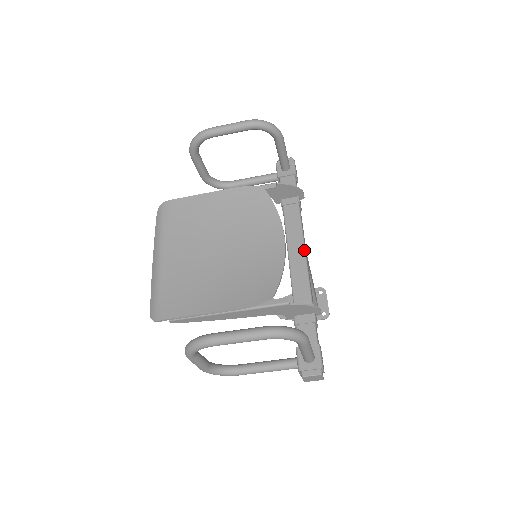
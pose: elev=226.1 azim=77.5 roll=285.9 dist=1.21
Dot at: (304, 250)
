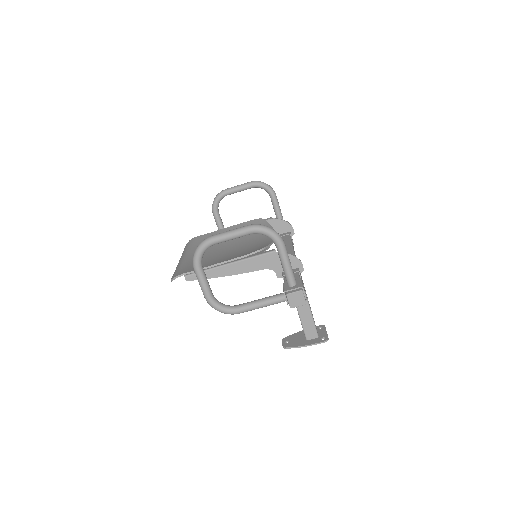
Dot at: (292, 249)
